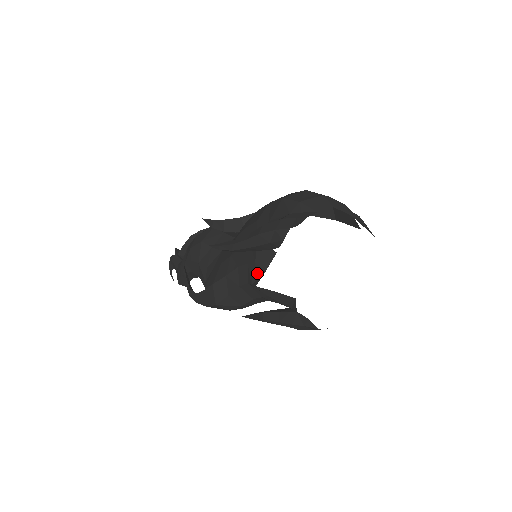
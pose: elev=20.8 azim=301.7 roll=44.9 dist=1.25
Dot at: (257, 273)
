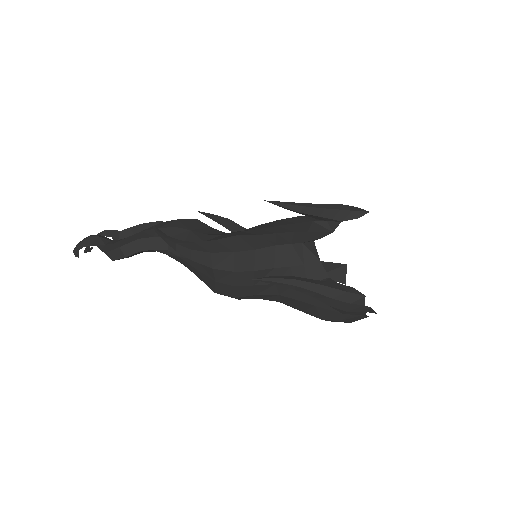
Dot at: (310, 237)
